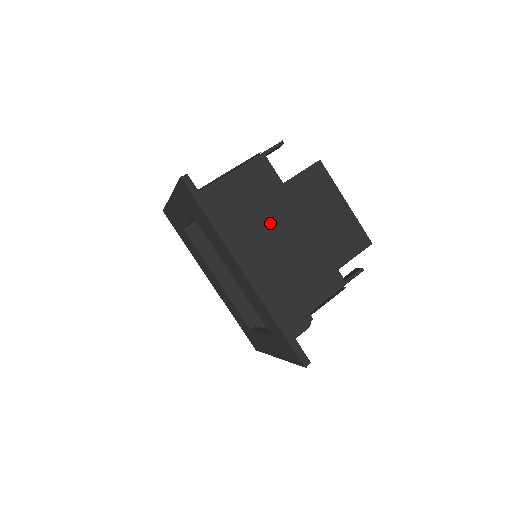
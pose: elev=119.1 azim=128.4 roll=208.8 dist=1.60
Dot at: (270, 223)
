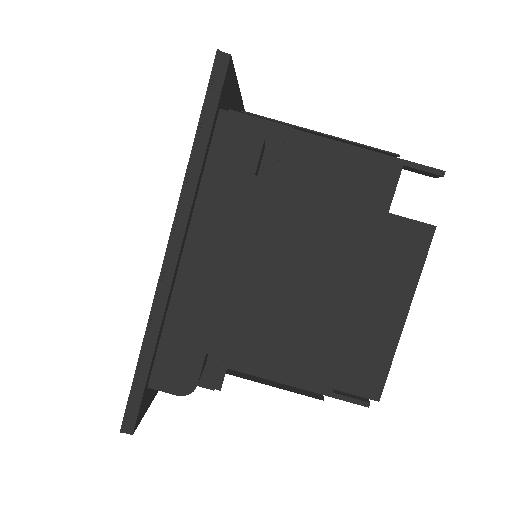
Dot at: (274, 230)
